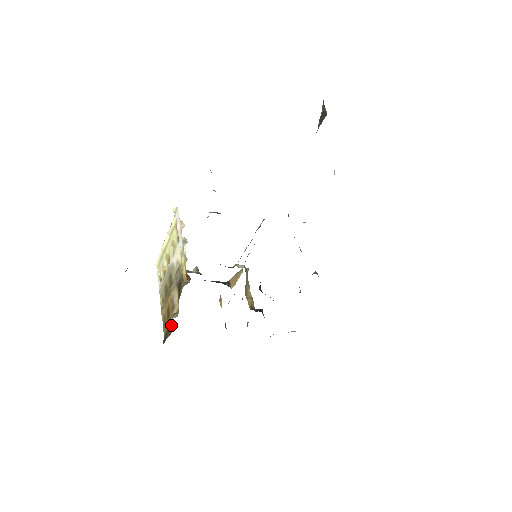
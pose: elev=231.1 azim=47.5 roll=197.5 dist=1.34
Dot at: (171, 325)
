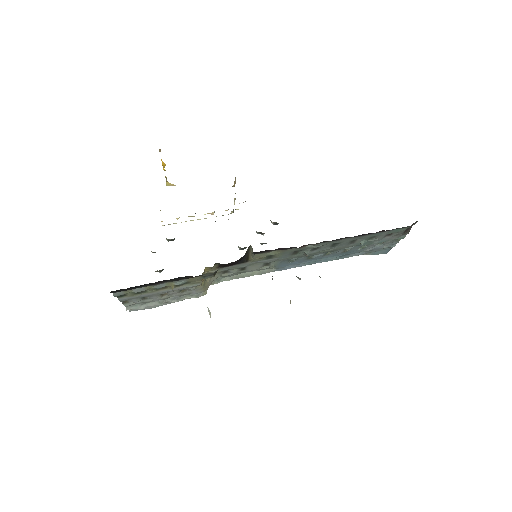
Dot at: occluded
